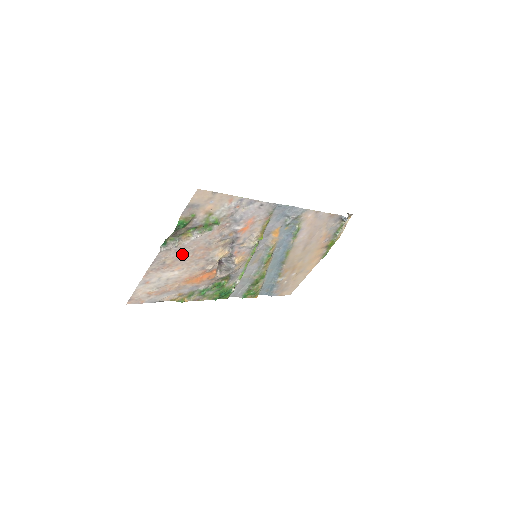
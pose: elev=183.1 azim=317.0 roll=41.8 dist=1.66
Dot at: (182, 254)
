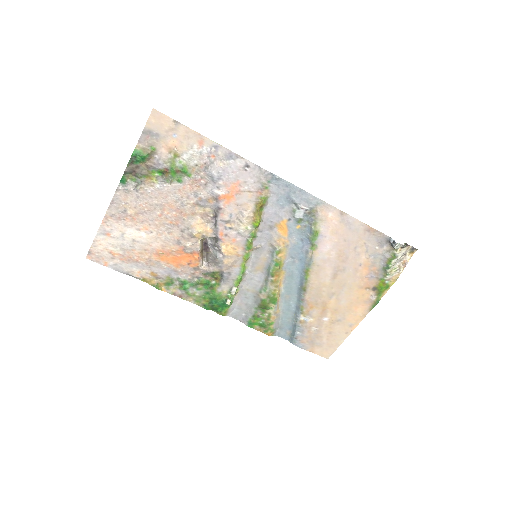
Dot at: (147, 206)
